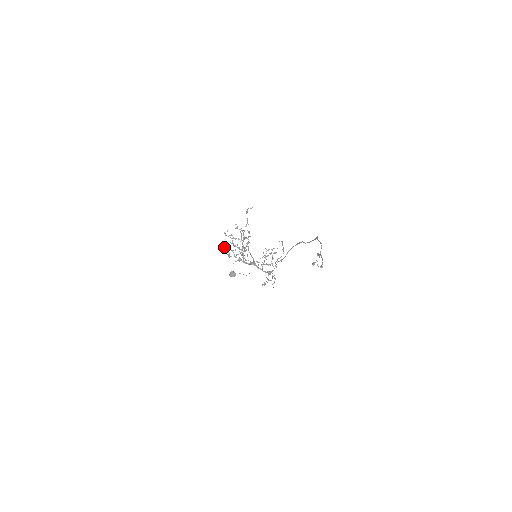
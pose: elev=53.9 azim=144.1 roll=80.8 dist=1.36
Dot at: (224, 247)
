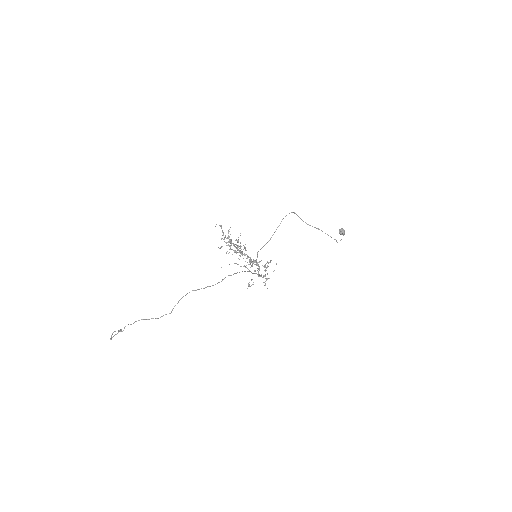
Dot at: occluded
